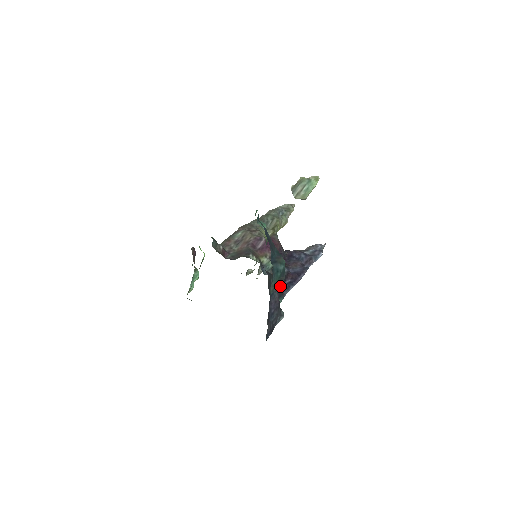
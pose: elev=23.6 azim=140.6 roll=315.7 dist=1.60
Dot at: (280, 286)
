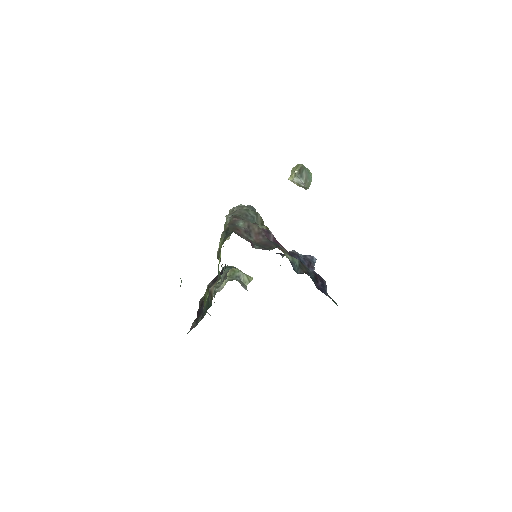
Dot at: occluded
